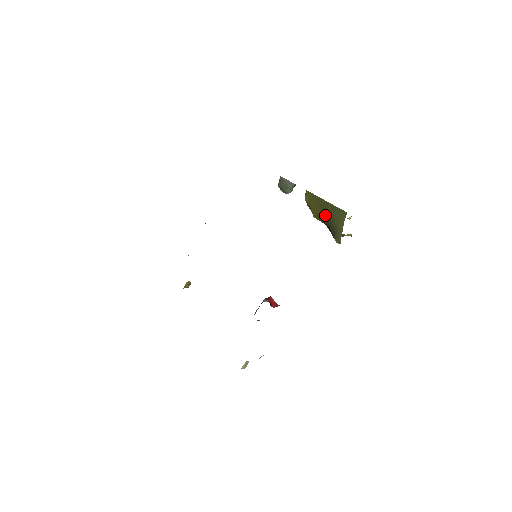
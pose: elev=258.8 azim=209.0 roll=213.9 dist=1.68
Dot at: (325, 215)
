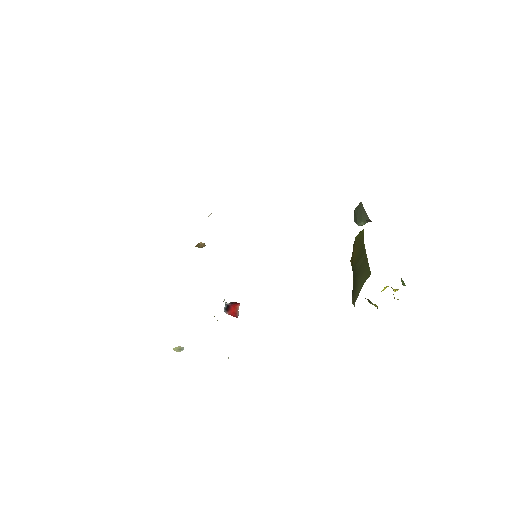
Dot at: (357, 264)
